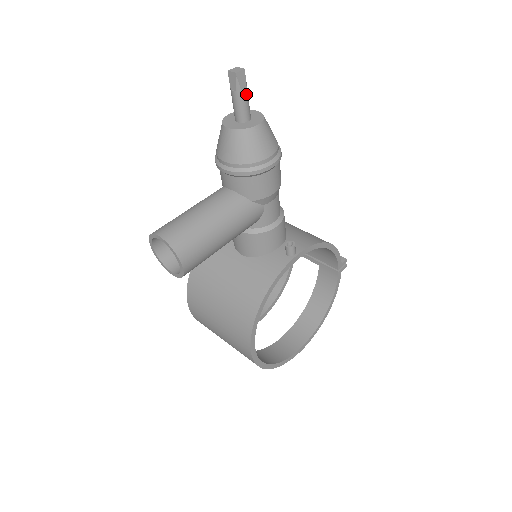
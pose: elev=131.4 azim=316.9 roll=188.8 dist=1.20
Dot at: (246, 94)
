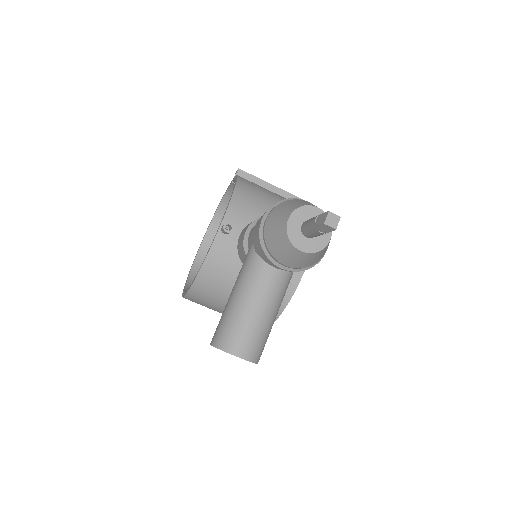
Dot at: occluded
